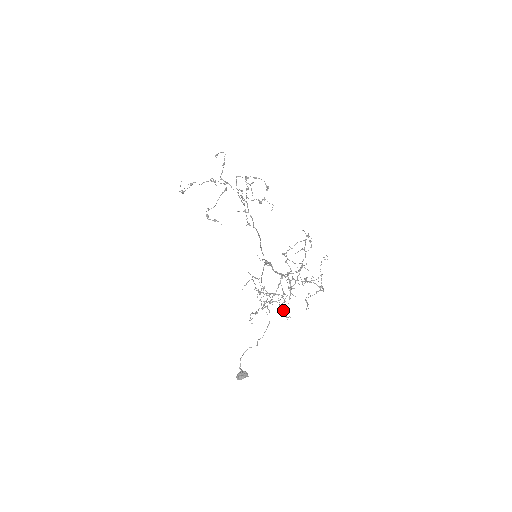
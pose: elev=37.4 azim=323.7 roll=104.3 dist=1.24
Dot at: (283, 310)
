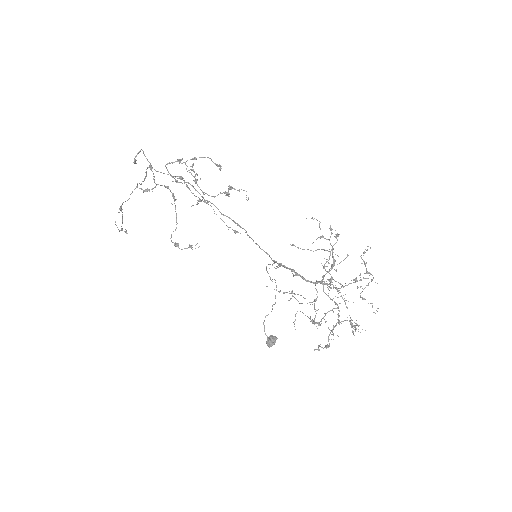
Dot at: (353, 328)
